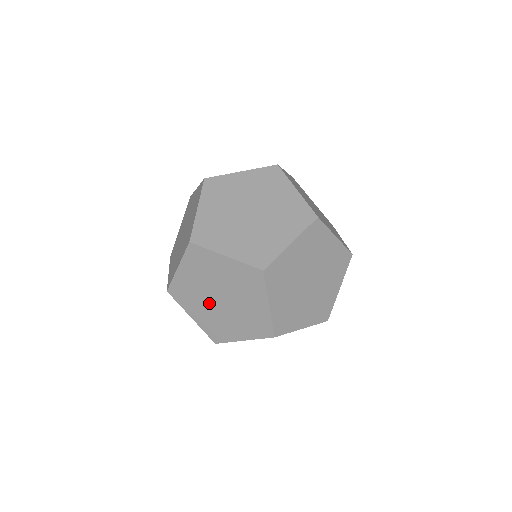
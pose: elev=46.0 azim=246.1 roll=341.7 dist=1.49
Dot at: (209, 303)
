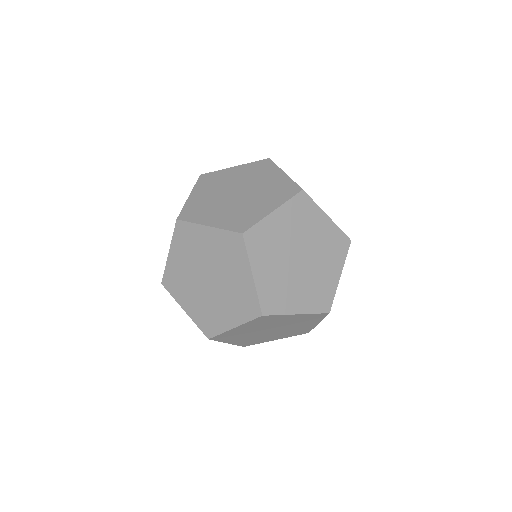
Dot at: (226, 203)
